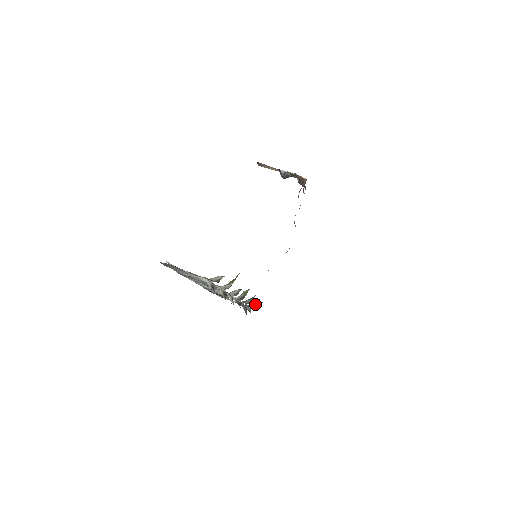
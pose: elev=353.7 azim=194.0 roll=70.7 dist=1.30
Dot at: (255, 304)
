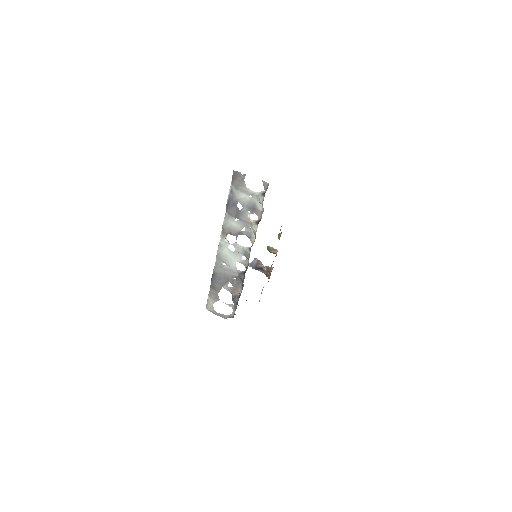
Dot at: occluded
